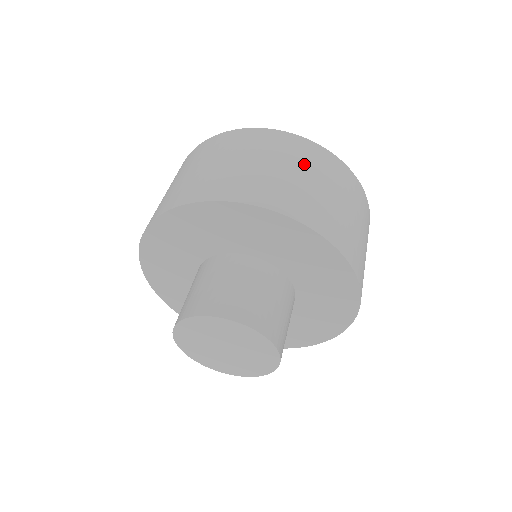
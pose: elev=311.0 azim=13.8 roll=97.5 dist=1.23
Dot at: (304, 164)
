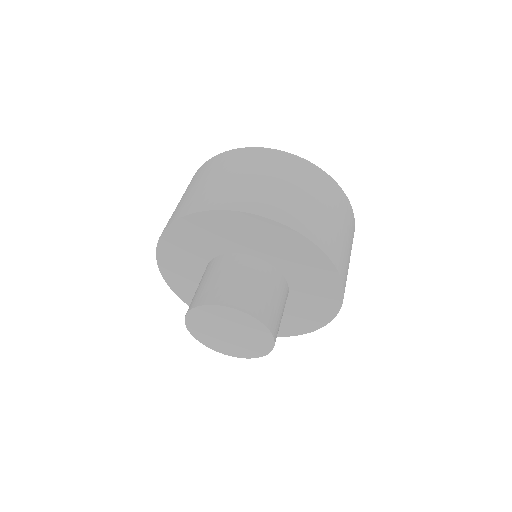
Dot at: (228, 168)
